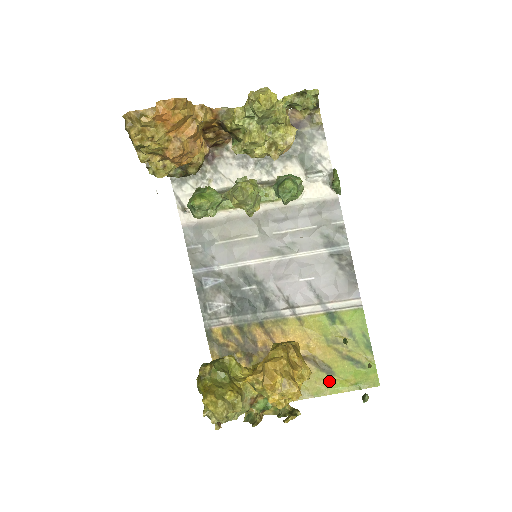
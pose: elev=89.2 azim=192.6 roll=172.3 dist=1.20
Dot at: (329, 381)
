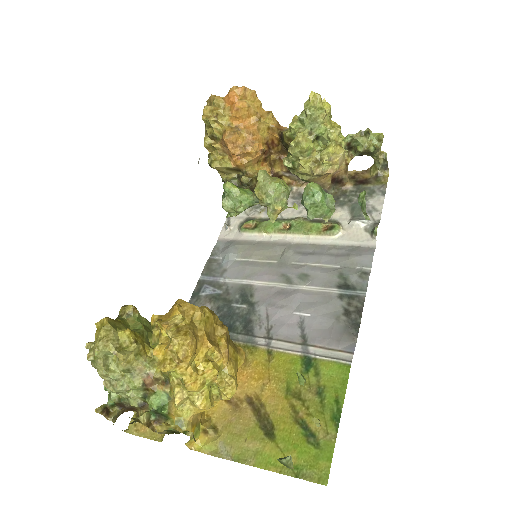
Dot at: (262, 446)
